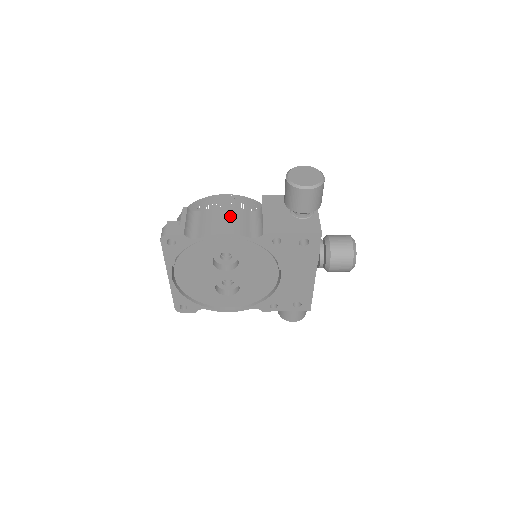
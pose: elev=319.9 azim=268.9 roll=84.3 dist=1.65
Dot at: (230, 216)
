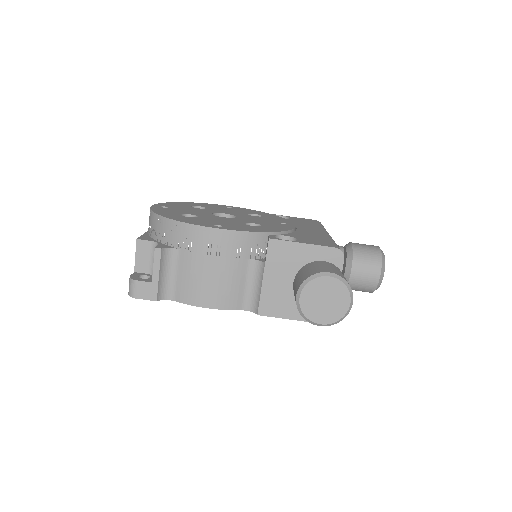
Dot at: (218, 276)
